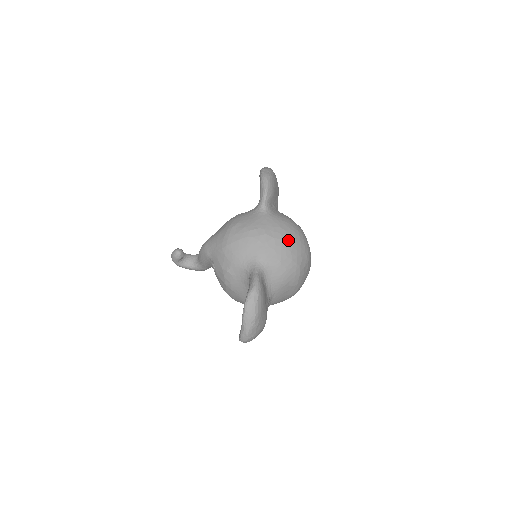
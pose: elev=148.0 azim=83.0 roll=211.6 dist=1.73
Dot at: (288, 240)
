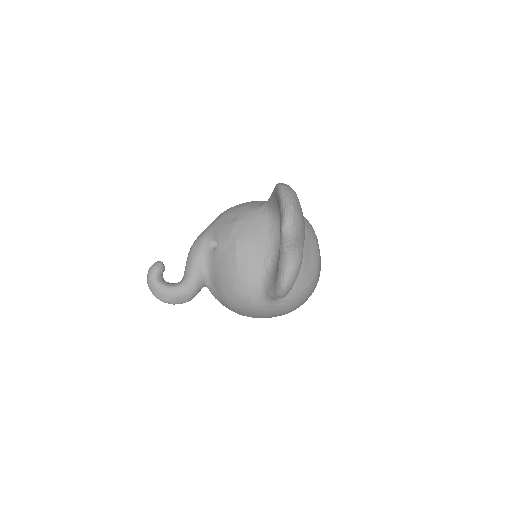
Dot at: occluded
